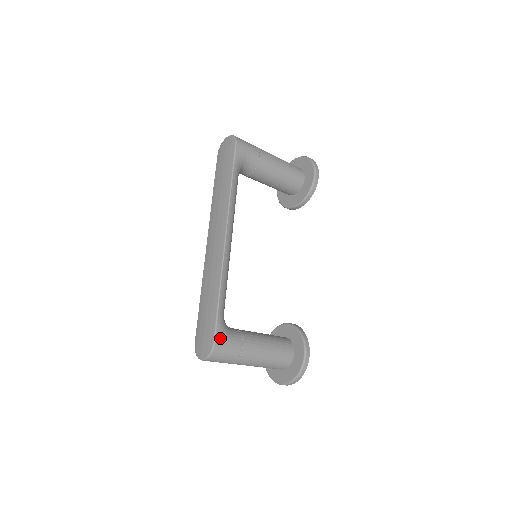
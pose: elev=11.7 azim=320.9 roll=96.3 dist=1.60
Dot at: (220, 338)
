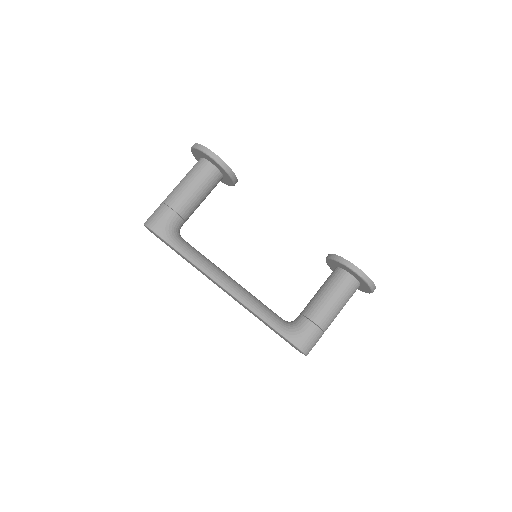
Dot at: (297, 341)
